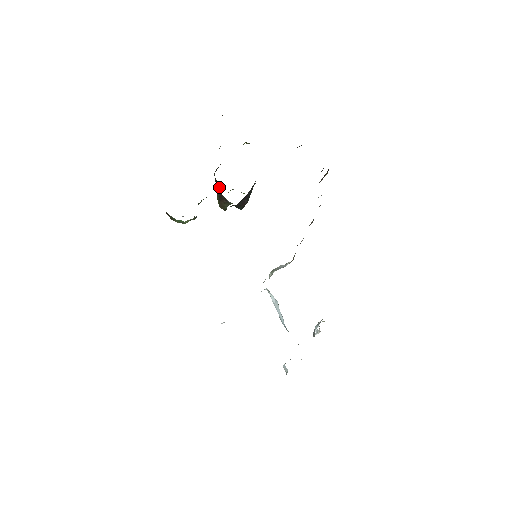
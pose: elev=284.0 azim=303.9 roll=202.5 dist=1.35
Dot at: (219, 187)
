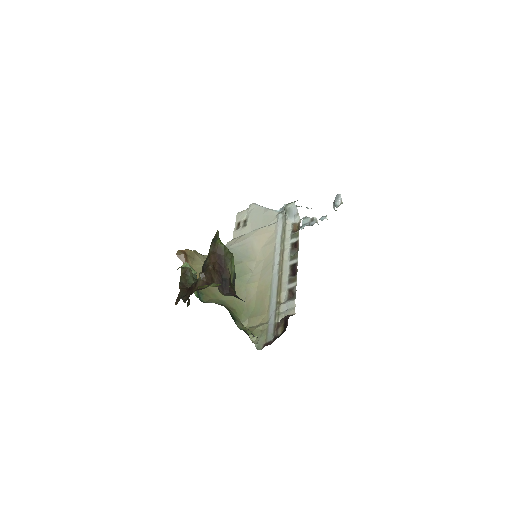
Dot at: occluded
